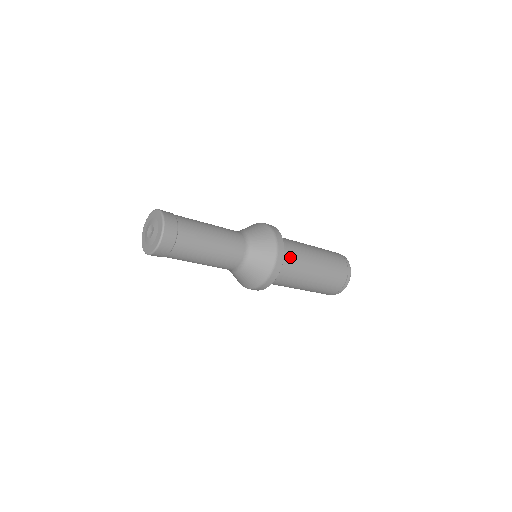
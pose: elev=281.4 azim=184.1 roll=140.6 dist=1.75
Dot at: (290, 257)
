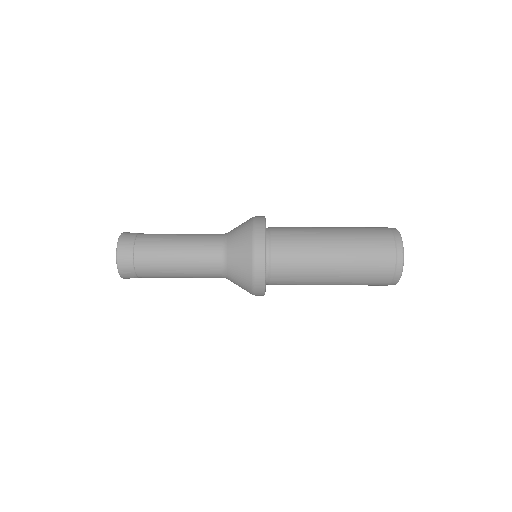
Dot at: (285, 241)
